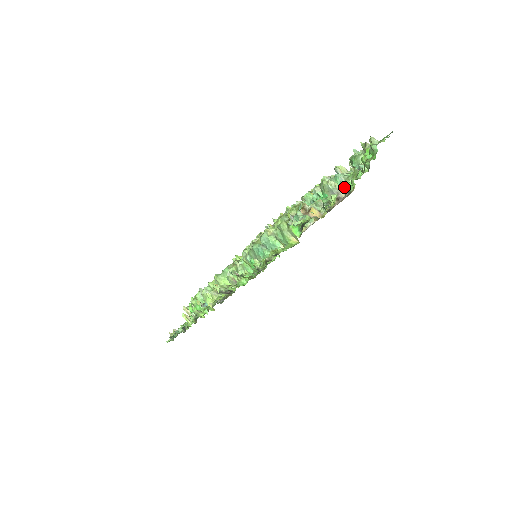
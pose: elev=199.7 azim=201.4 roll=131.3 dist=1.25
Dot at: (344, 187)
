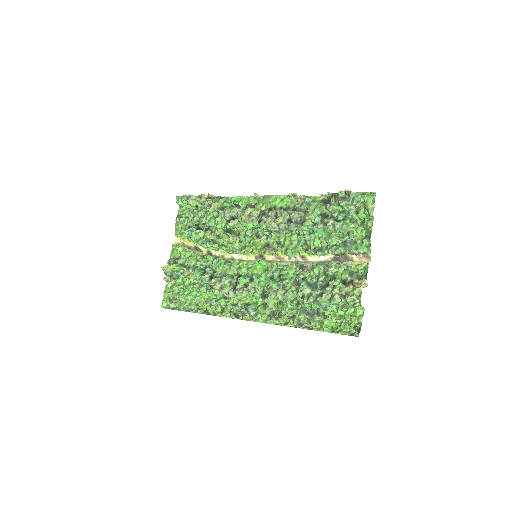
Dot at: (361, 249)
